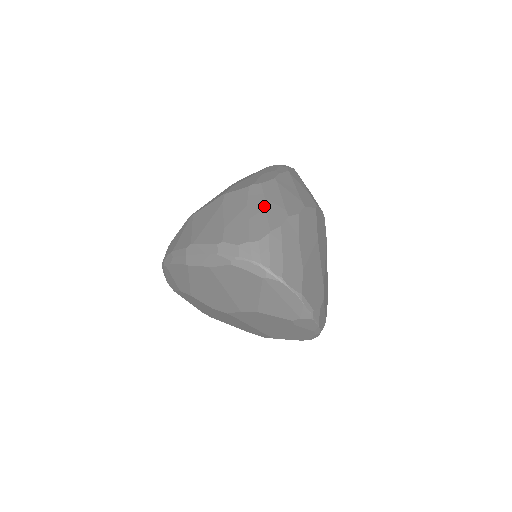
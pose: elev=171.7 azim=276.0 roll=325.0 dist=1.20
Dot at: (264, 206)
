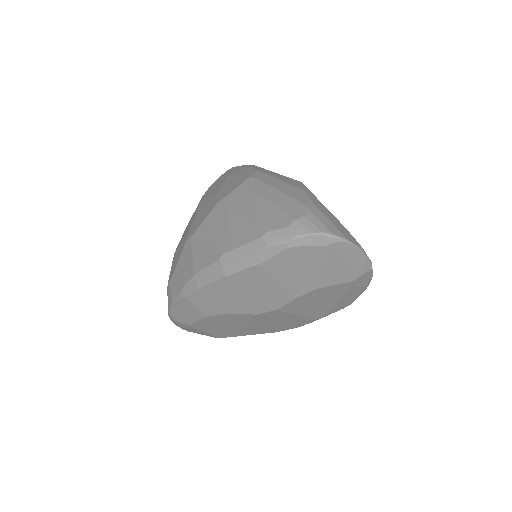
Dot at: (277, 190)
